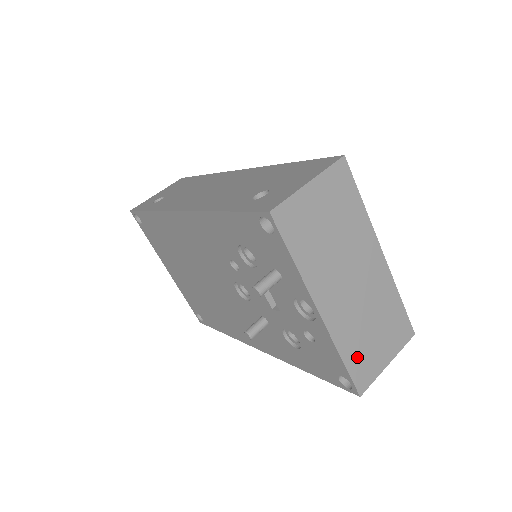
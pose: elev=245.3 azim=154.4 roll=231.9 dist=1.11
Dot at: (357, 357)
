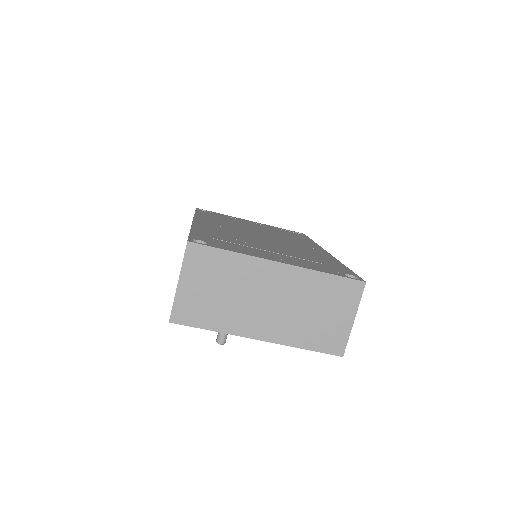
Dot at: (317, 338)
